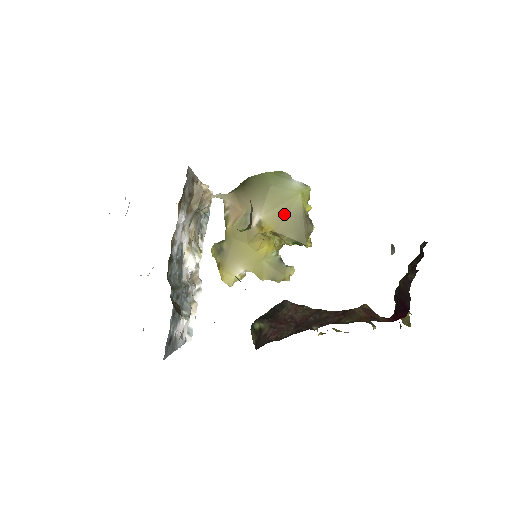
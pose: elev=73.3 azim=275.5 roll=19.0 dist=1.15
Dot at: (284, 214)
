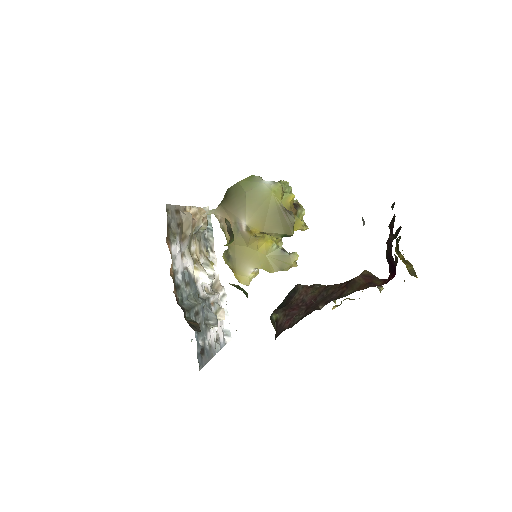
Dot at: (264, 214)
